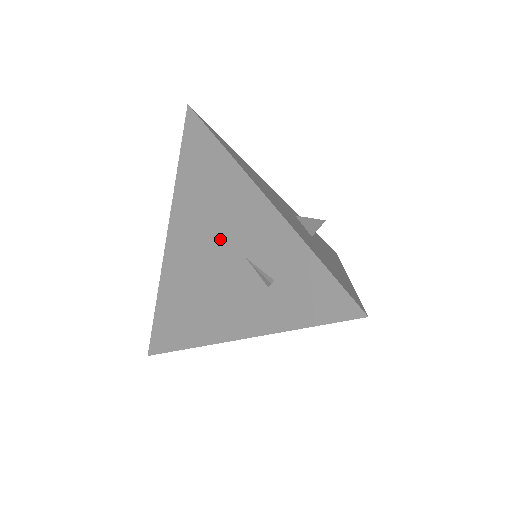
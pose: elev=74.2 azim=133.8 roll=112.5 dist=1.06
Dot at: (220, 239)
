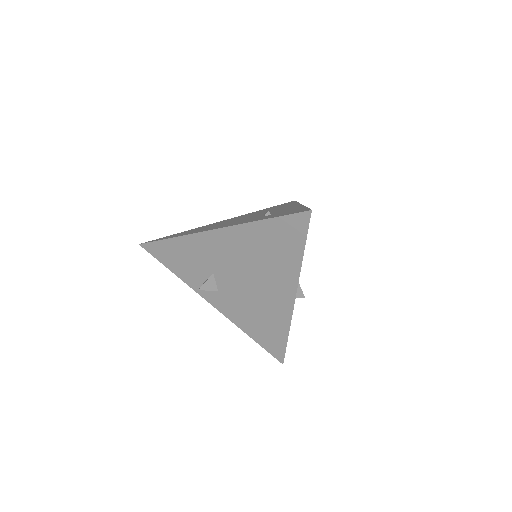
Dot at: occluded
